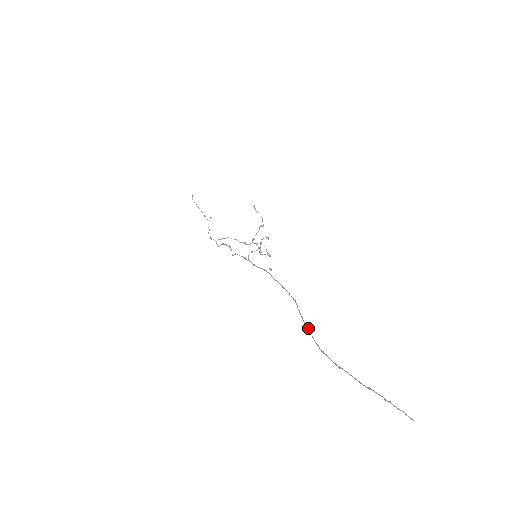
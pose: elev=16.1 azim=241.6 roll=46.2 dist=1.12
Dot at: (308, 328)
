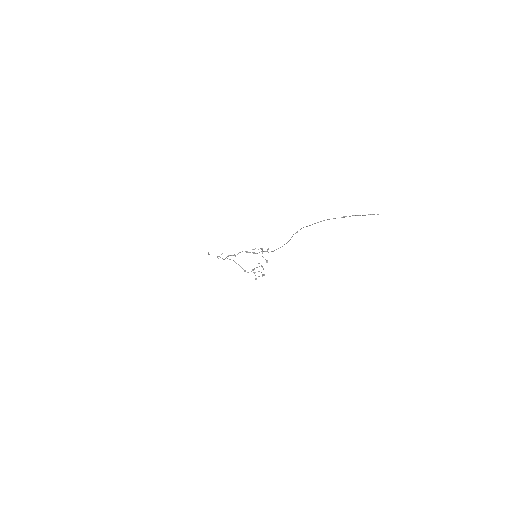
Dot at: (297, 231)
